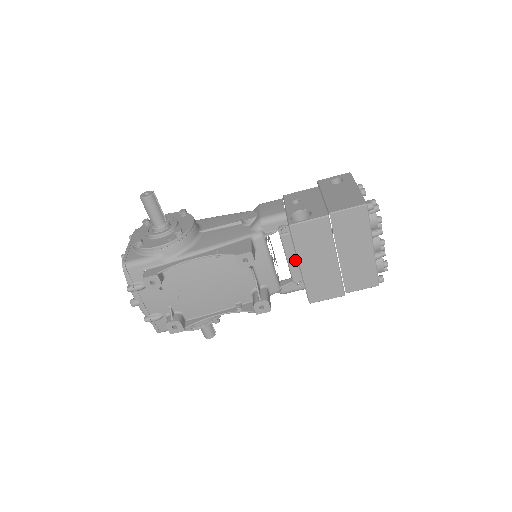
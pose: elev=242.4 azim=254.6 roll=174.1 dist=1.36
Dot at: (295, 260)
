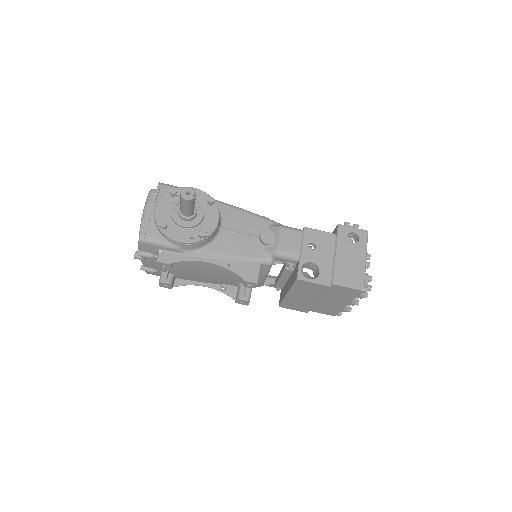
Dot at: (286, 281)
